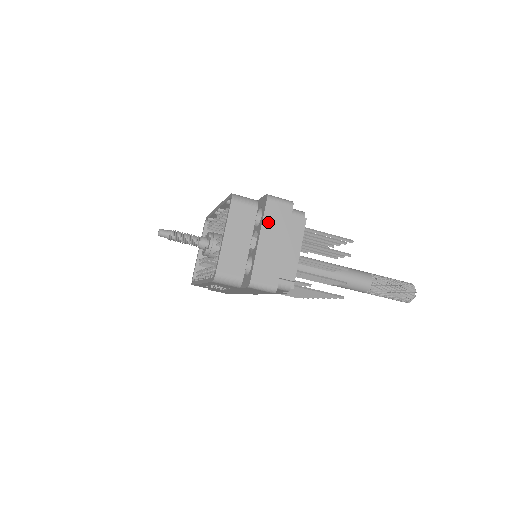
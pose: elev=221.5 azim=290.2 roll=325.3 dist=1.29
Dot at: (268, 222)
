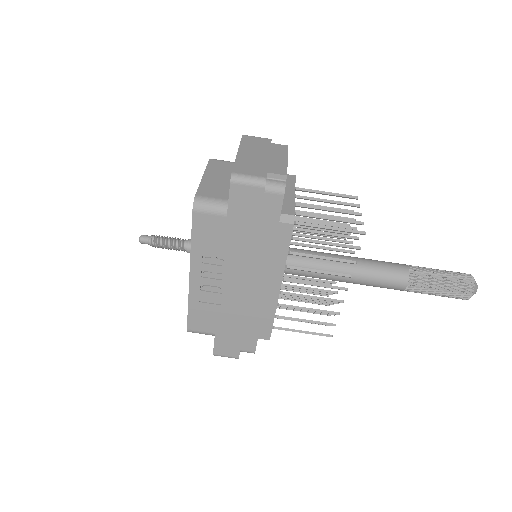
Dot at: (246, 145)
